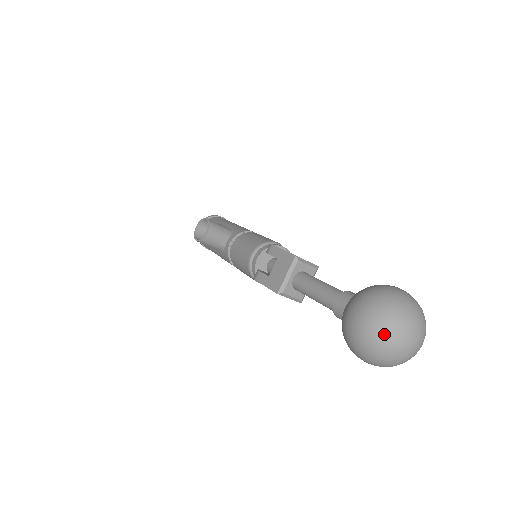
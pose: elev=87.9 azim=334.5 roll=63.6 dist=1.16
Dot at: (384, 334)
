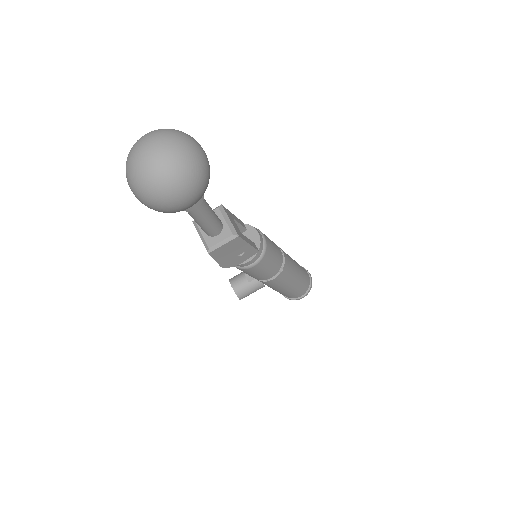
Dot at: (130, 177)
